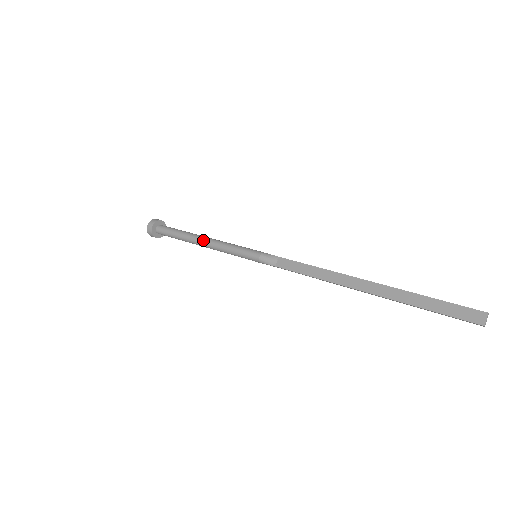
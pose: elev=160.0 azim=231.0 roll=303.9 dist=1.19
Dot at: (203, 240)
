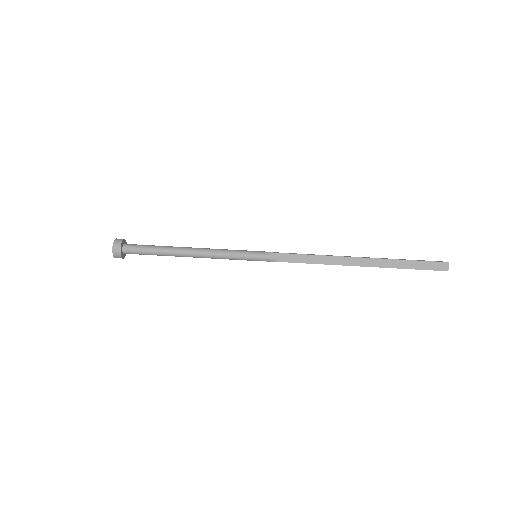
Dot at: (193, 253)
